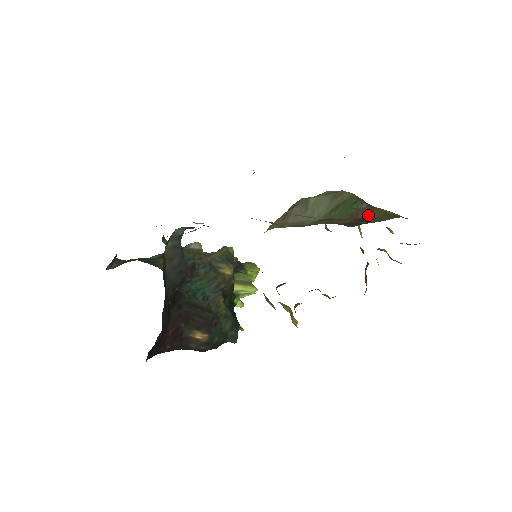
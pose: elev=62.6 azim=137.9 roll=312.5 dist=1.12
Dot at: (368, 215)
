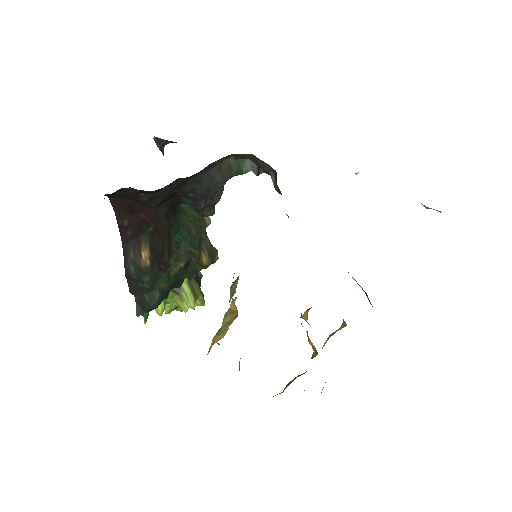
Dot at: occluded
